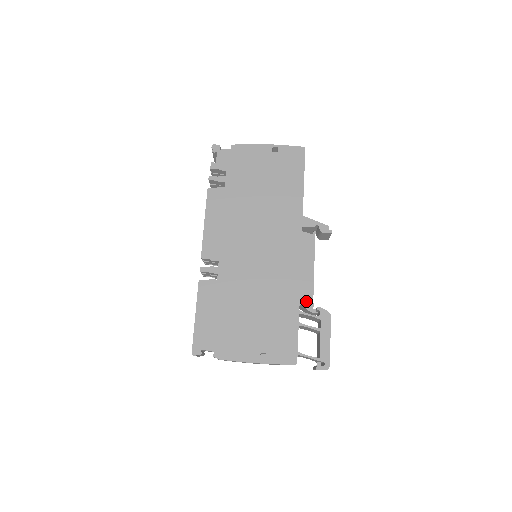
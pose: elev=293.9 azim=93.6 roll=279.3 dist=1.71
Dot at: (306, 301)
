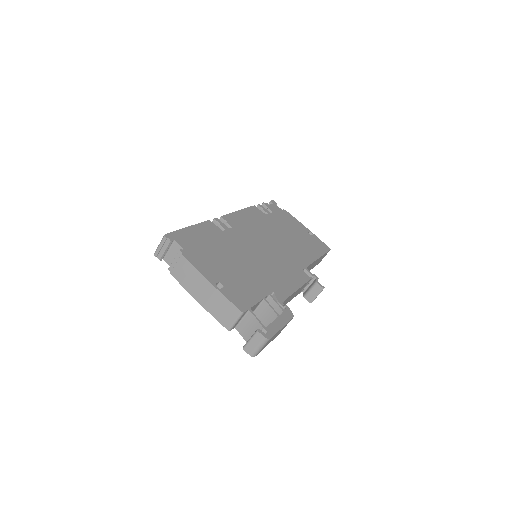
Dot at: (280, 295)
